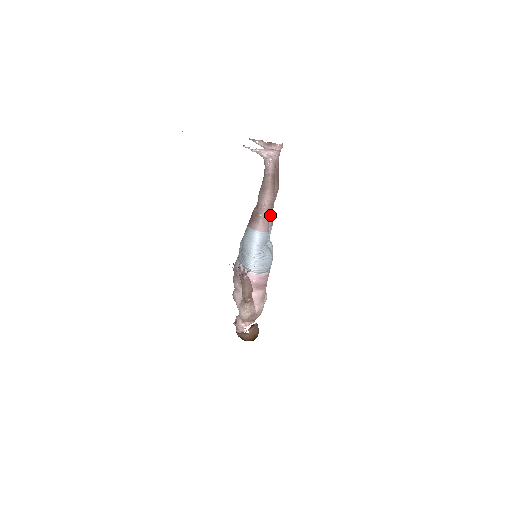
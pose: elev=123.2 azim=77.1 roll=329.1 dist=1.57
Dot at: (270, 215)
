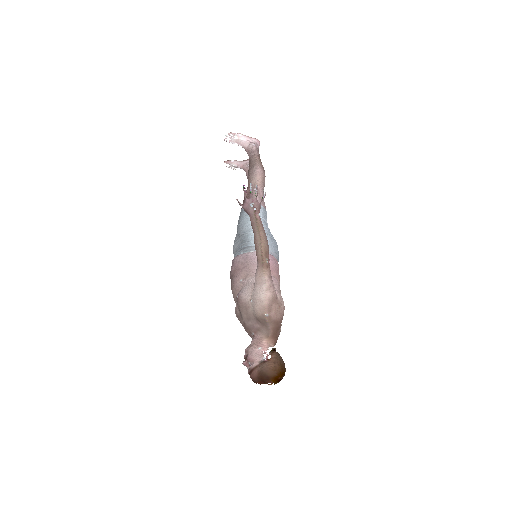
Dot at: occluded
